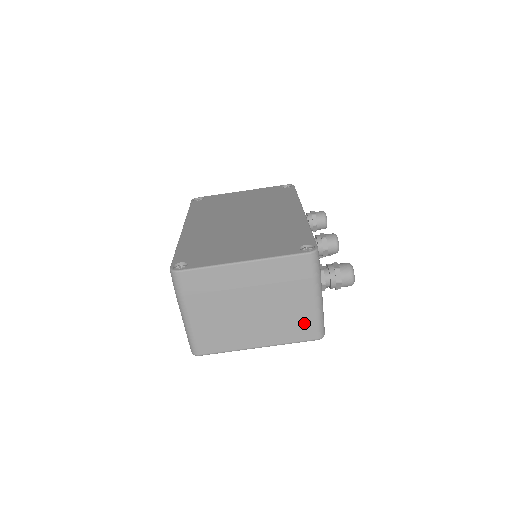
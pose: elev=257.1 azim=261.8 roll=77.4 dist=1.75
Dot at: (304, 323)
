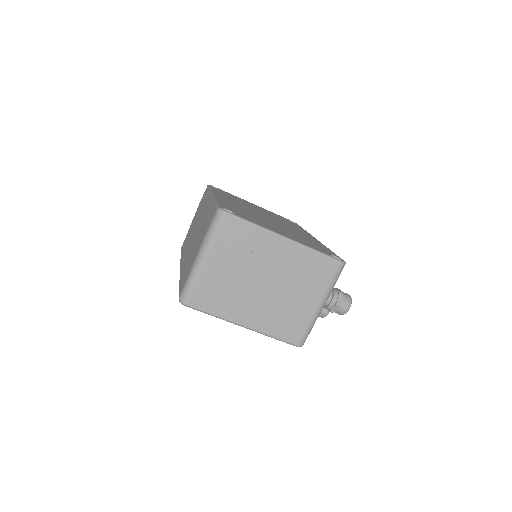
Dot at: (297, 323)
